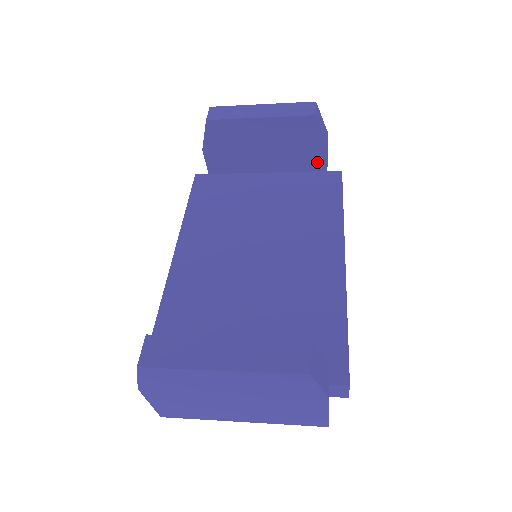
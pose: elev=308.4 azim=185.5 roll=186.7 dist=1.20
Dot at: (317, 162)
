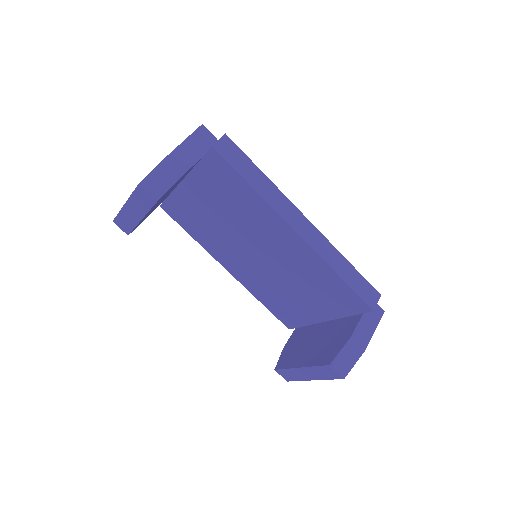
Dot at: (194, 165)
